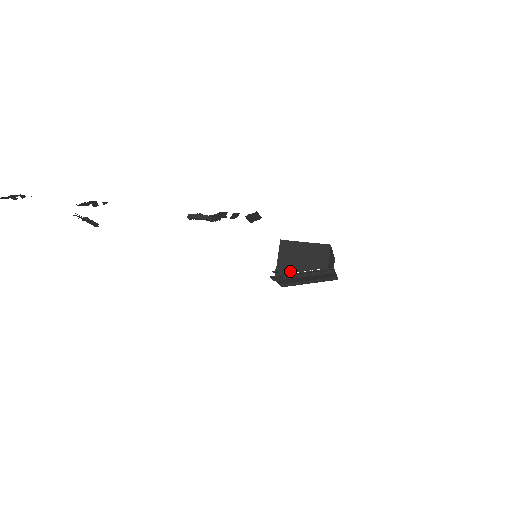
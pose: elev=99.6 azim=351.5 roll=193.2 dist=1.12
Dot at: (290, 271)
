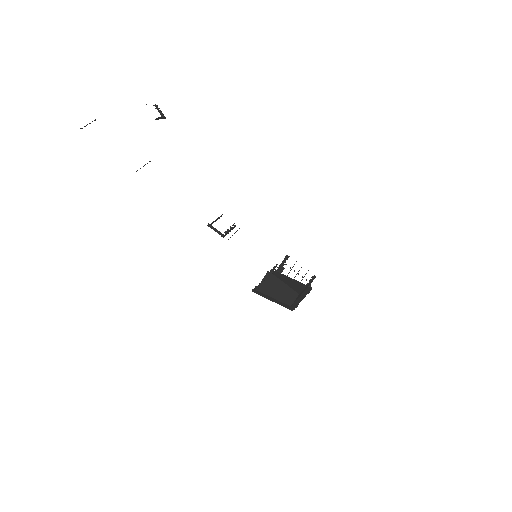
Dot at: (266, 293)
